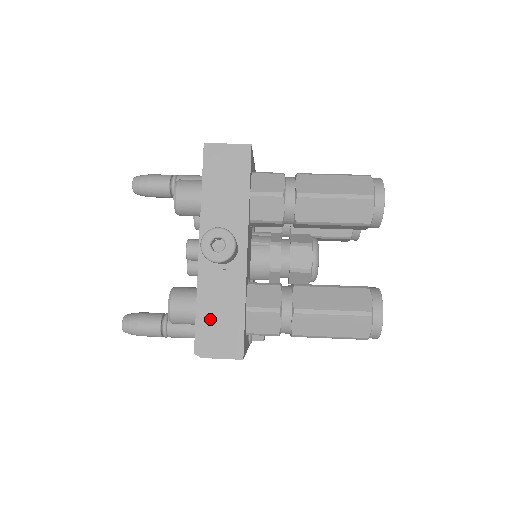
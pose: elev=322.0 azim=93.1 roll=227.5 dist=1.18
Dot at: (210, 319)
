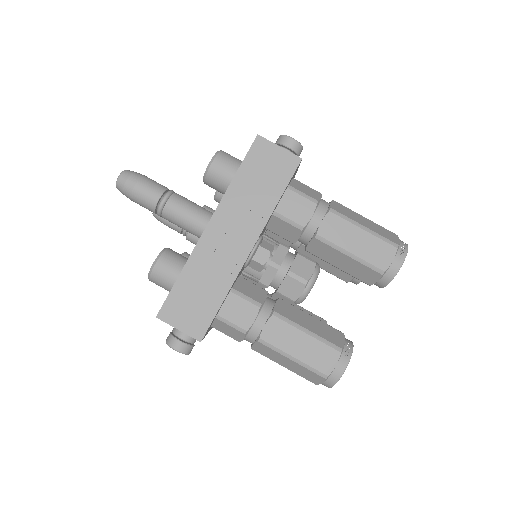
Dot at: occluded
